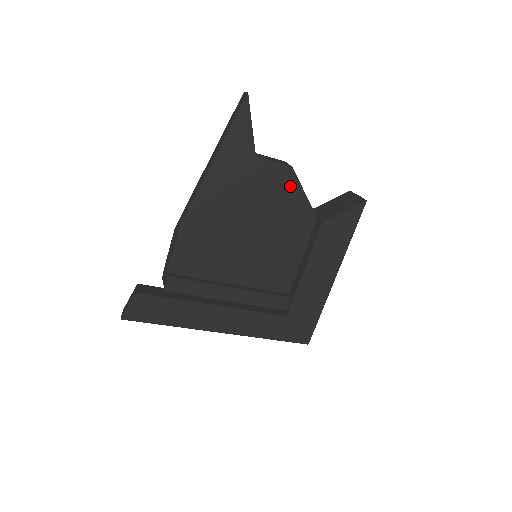
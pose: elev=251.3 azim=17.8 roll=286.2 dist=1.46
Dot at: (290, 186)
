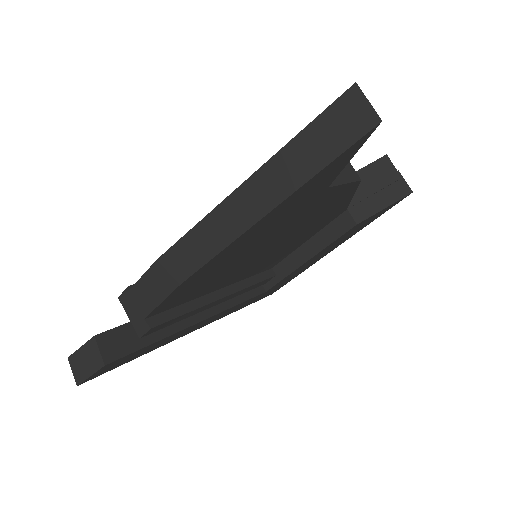
Dot at: (343, 197)
